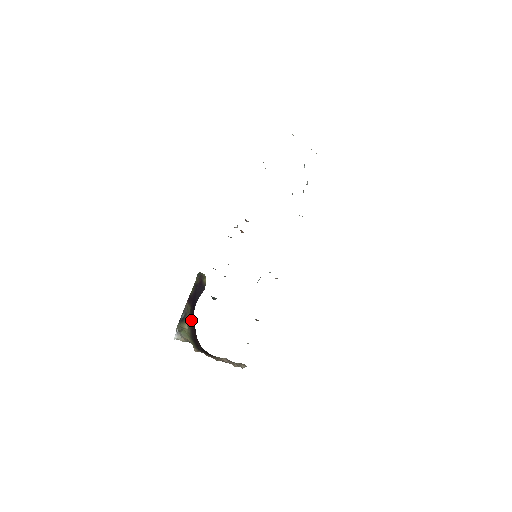
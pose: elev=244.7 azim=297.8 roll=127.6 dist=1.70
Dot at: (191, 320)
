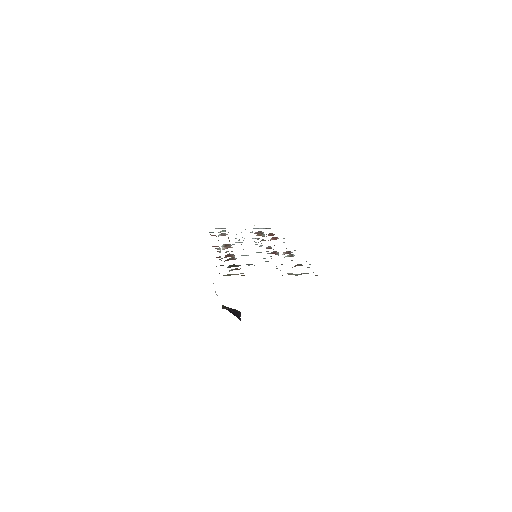
Dot at: occluded
